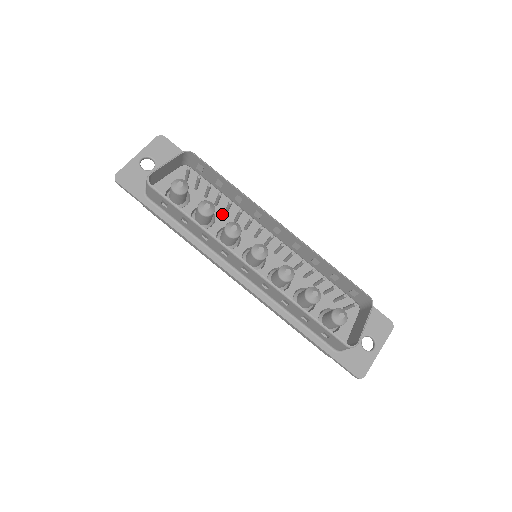
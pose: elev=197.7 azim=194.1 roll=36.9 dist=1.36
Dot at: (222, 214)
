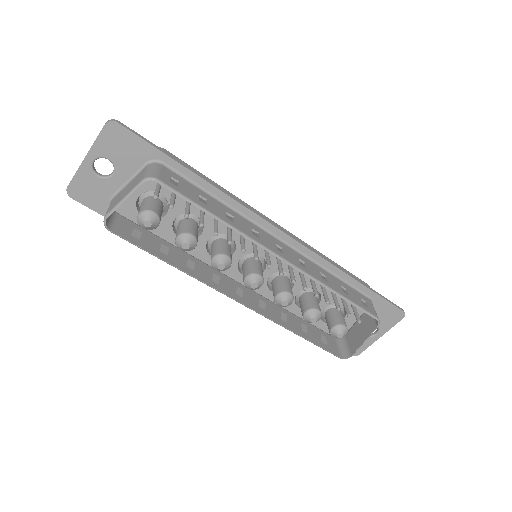
Dot at: (211, 220)
